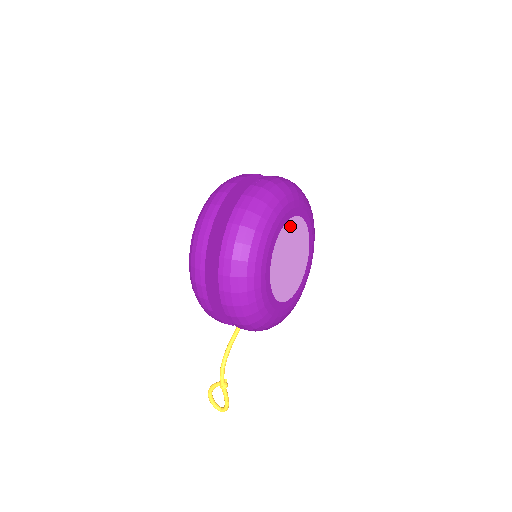
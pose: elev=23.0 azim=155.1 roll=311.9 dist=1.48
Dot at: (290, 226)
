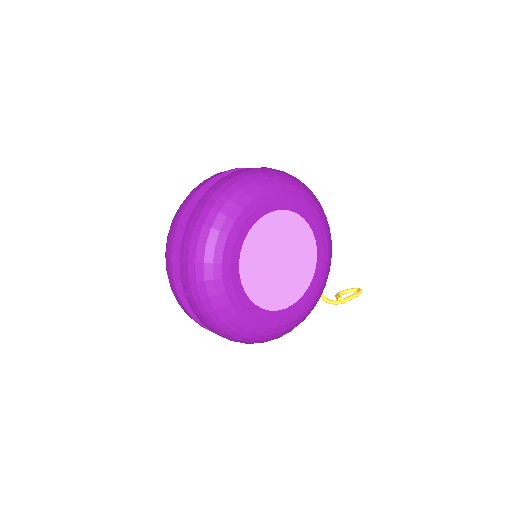
Dot at: (247, 270)
